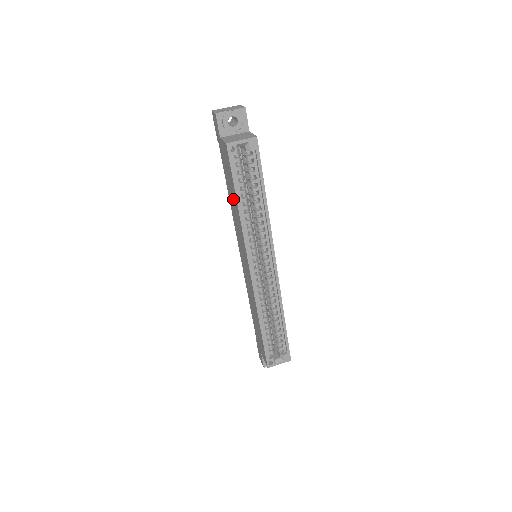
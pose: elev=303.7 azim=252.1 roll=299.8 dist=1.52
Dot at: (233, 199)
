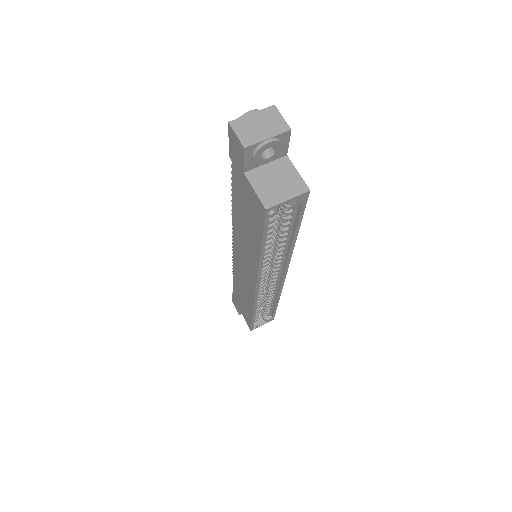
Dot at: (248, 233)
